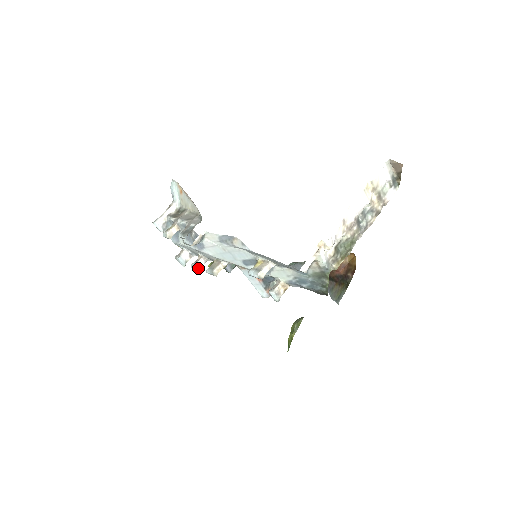
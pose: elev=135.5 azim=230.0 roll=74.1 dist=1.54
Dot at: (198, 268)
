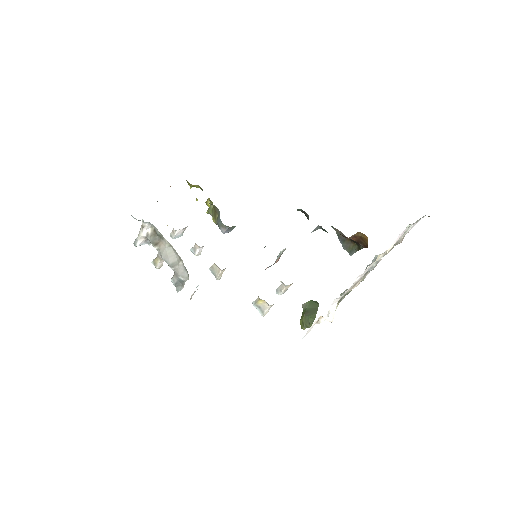
Dot at: (199, 254)
